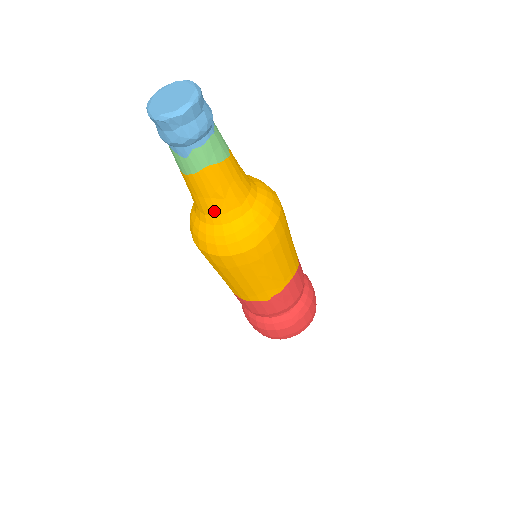
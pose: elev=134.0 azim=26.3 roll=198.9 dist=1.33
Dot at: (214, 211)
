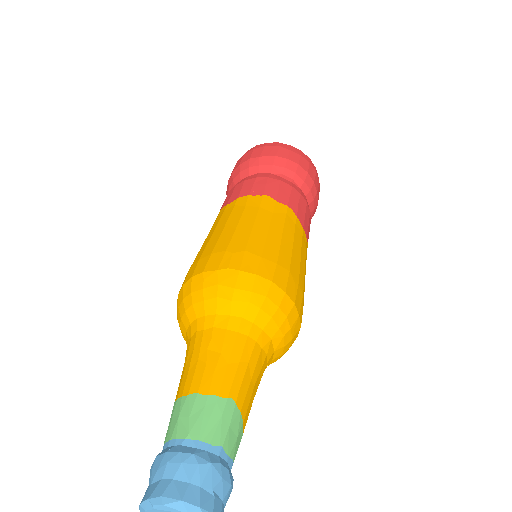
Dot at: occluded
